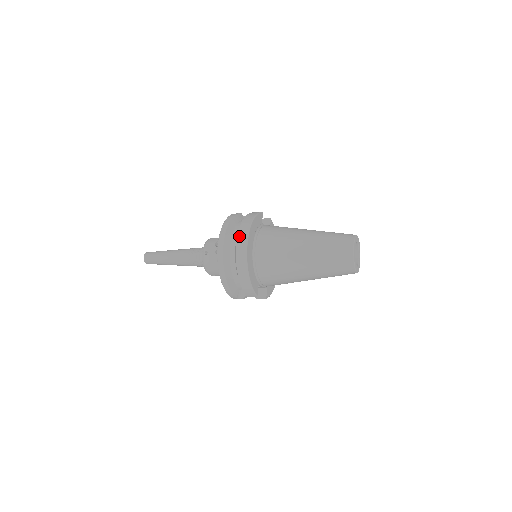
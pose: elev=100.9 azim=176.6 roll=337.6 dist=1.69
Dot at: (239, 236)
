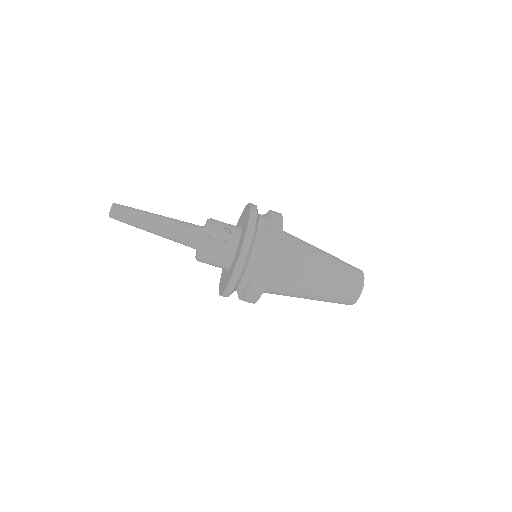
Dot at: (270, 241)
